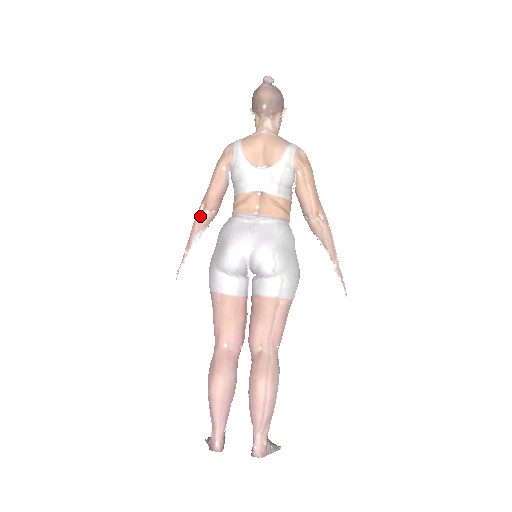
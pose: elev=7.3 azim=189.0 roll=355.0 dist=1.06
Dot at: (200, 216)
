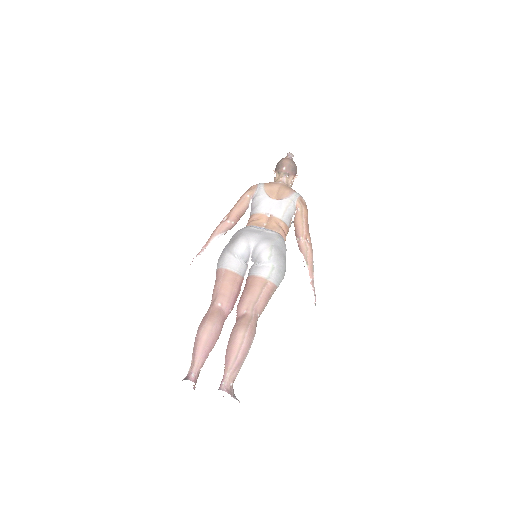
Dot at: (222, 224)
